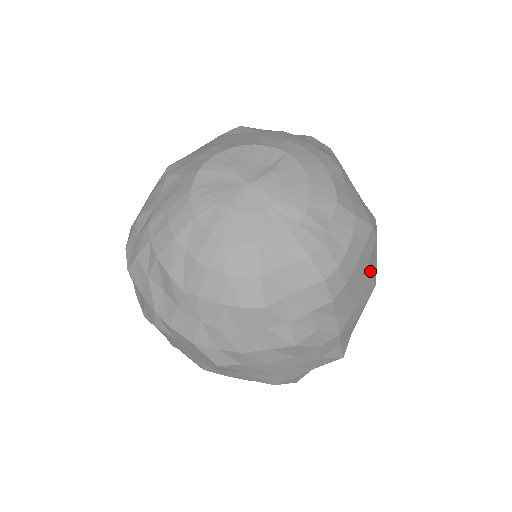
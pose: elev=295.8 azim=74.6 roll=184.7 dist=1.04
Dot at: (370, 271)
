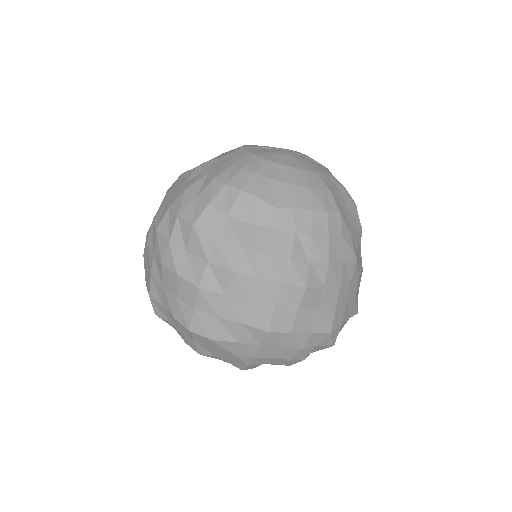
Dot at: occluded
